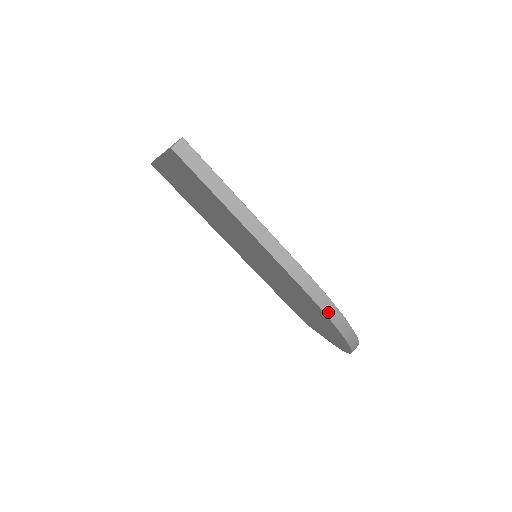
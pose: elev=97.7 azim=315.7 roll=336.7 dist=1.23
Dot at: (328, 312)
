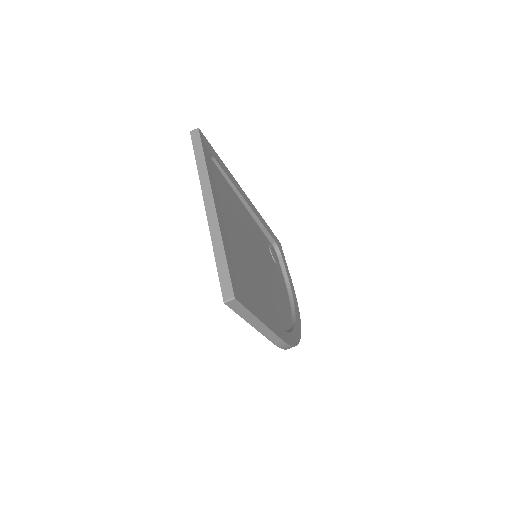
Dot at: occluded
